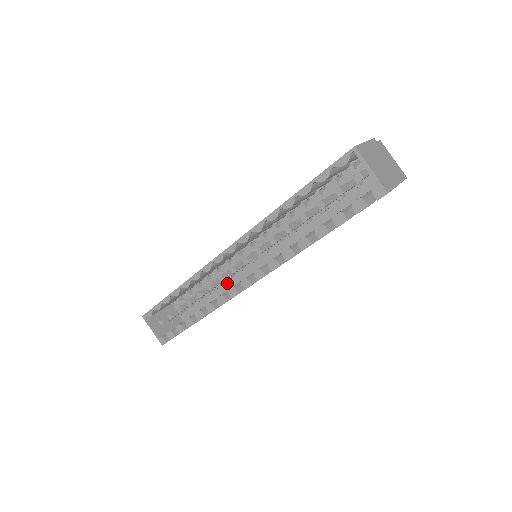
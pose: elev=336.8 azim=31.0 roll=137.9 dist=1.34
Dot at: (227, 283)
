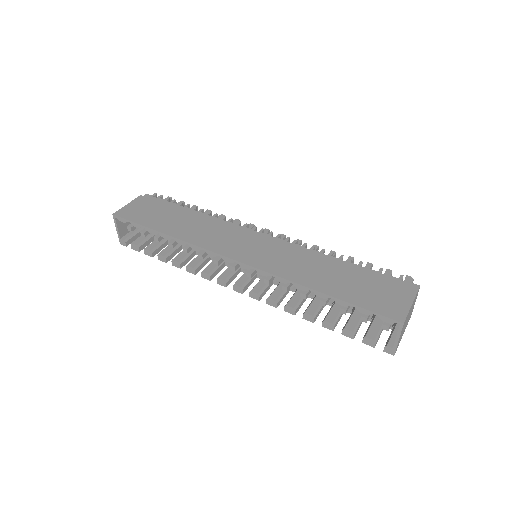
Dot at: occluded
